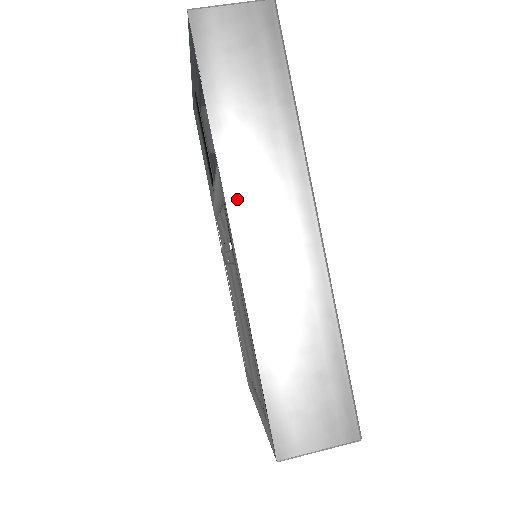
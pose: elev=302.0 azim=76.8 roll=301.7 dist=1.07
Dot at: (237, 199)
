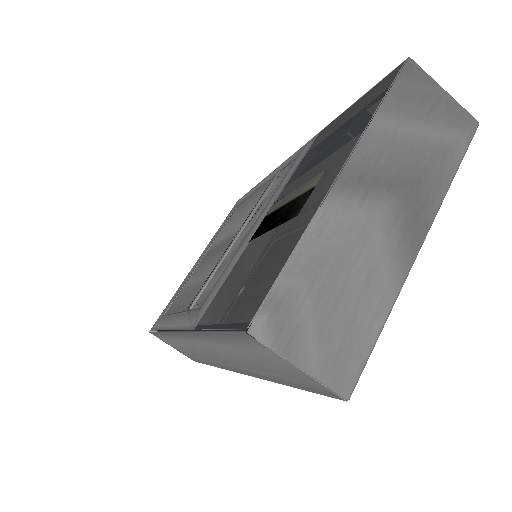
Dot at: (193, 338)
